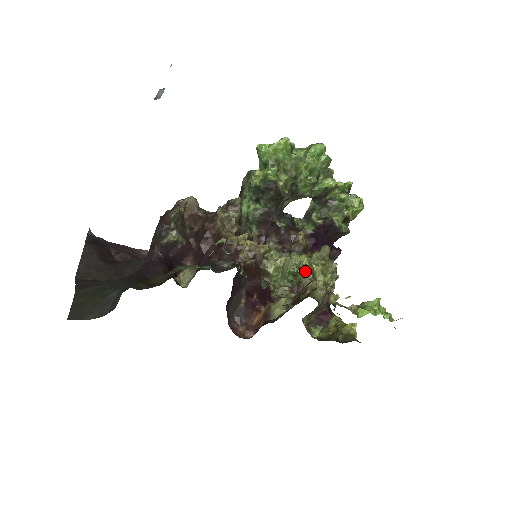
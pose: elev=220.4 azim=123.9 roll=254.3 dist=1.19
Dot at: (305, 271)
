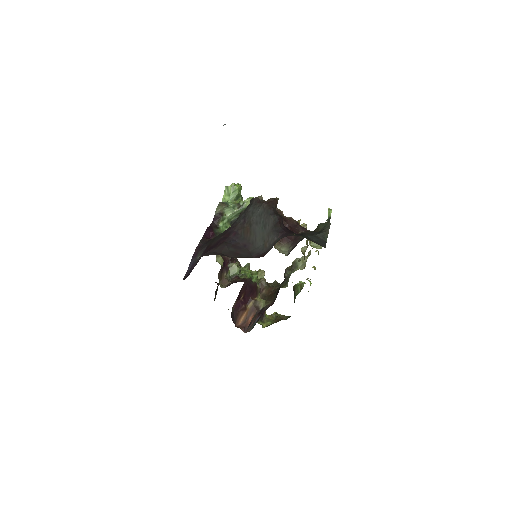
Dot at: (255, 276)
